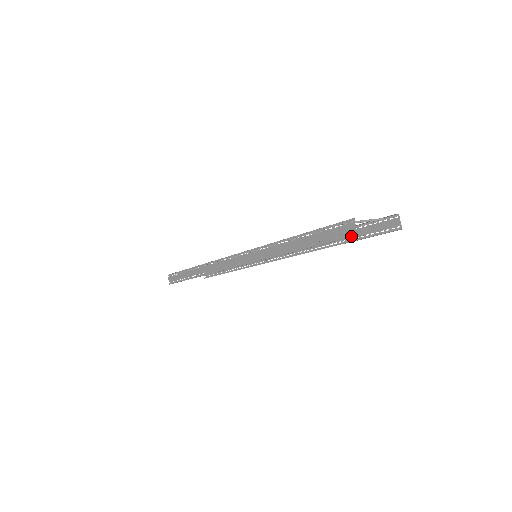
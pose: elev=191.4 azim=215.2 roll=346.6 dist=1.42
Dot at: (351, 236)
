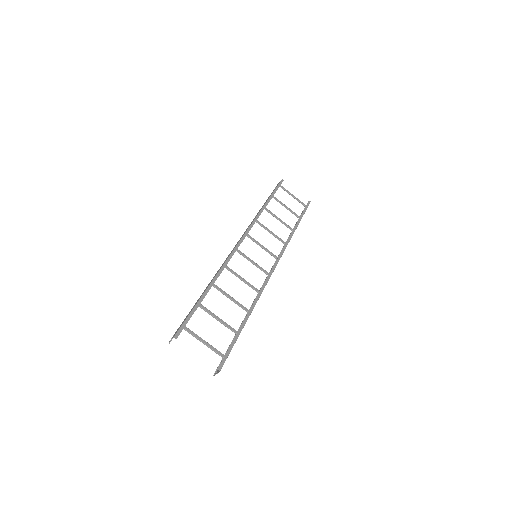
Dot at: (171, 338)
